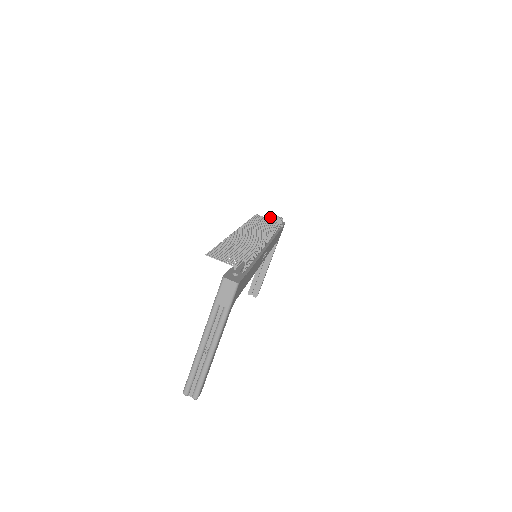
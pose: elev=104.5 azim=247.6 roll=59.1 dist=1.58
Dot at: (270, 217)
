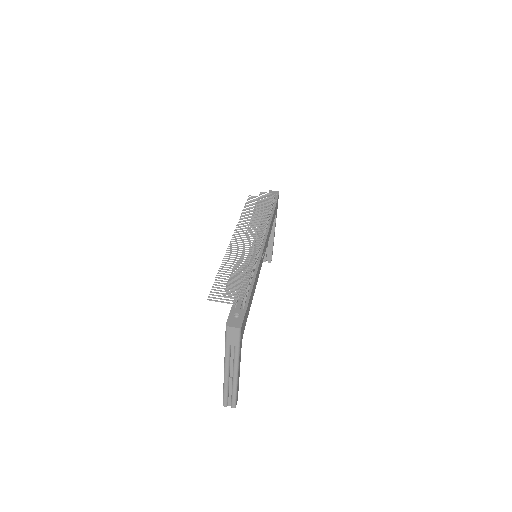
Dot at: (262, 200)
